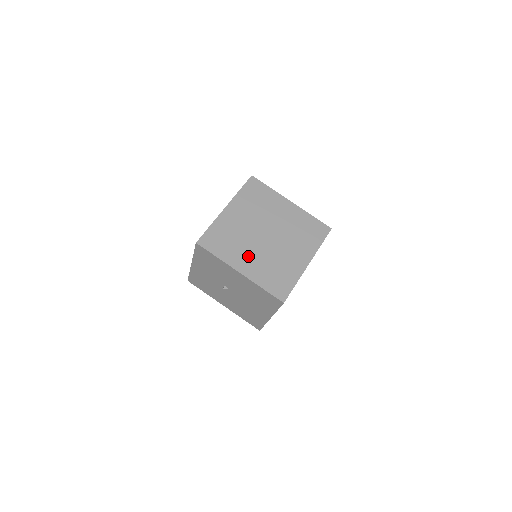
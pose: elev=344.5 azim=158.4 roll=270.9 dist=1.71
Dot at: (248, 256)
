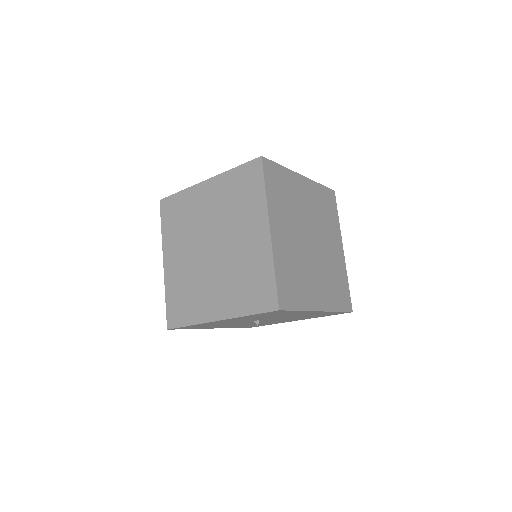
Dot at: (315, 283)
